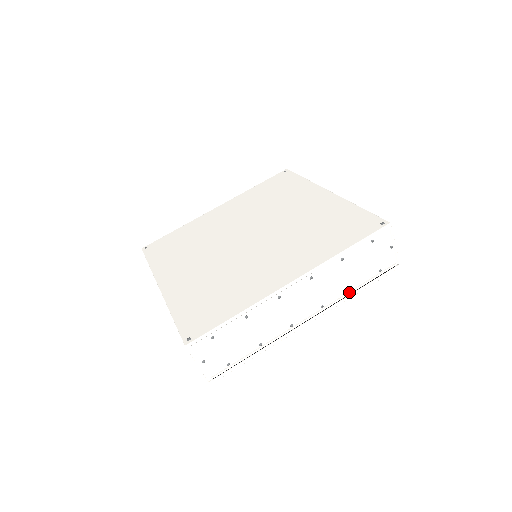
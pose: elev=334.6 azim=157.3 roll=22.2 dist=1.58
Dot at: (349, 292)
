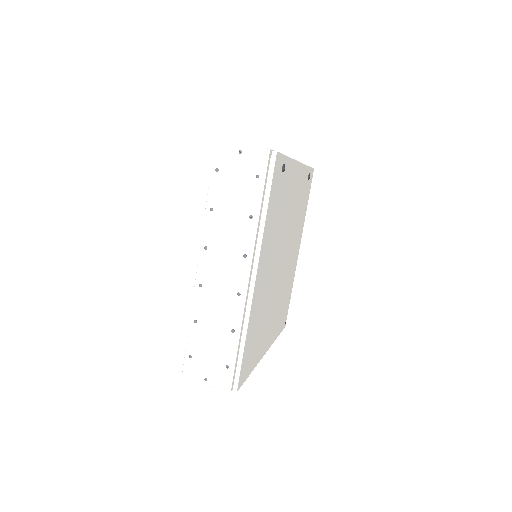
Dot at: (256, 221)
